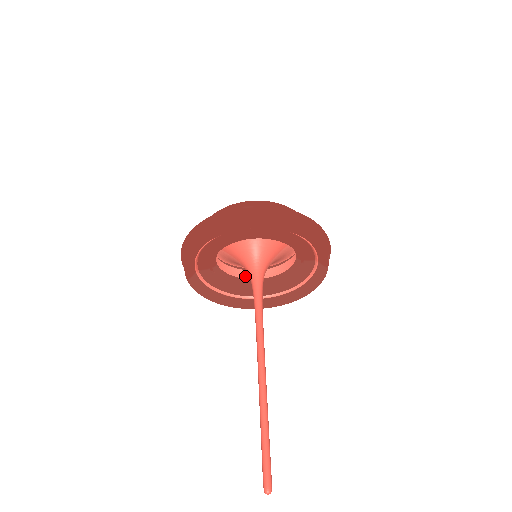
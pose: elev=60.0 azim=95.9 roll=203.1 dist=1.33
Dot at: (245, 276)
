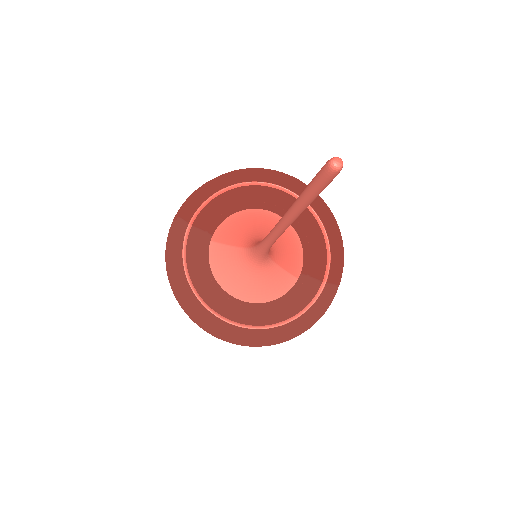
Dot at: occluded
